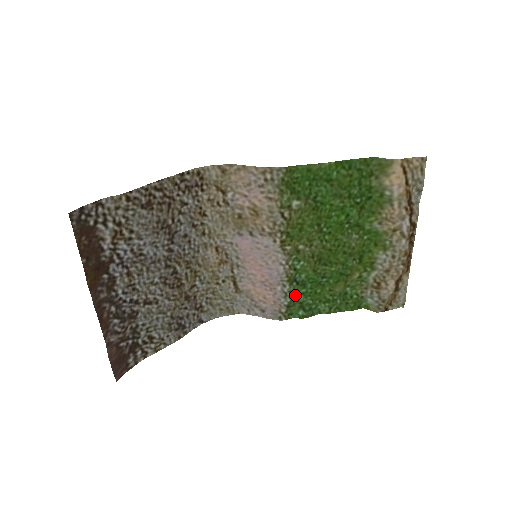
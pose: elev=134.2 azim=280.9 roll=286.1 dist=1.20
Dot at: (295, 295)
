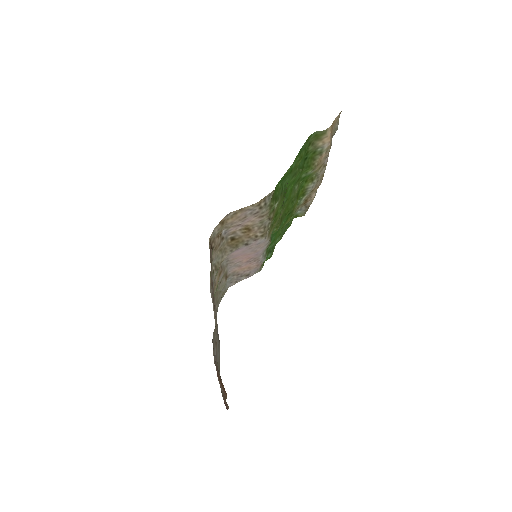
Dot at: occluded
